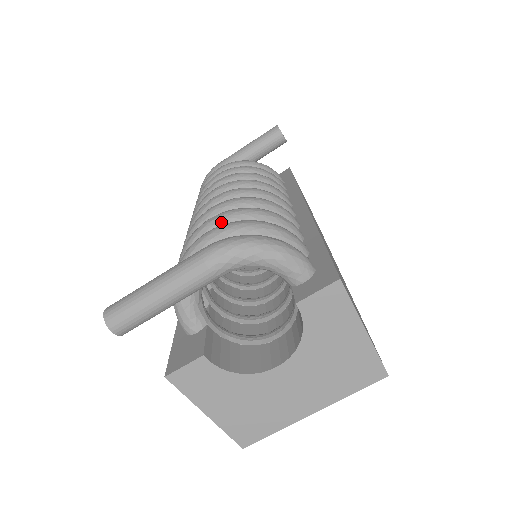
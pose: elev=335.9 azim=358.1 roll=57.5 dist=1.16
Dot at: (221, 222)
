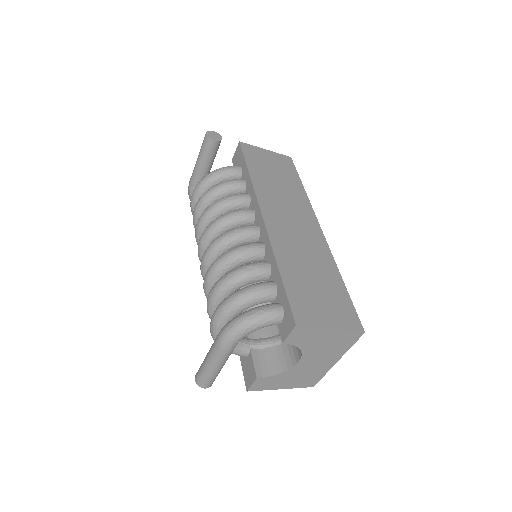
Dot at: (216, 297)
